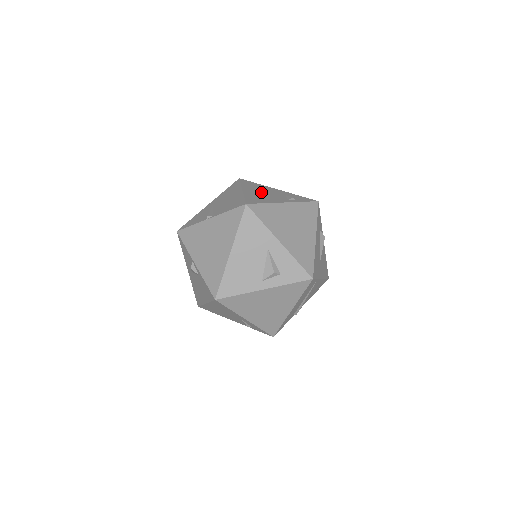
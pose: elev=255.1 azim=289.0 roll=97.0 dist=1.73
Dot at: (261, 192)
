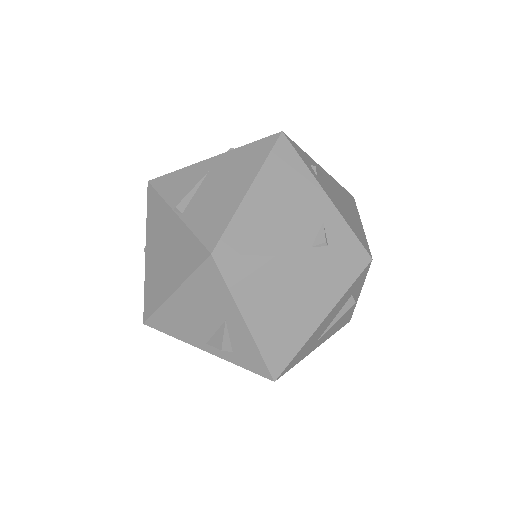
Dot at: (281, 203)
